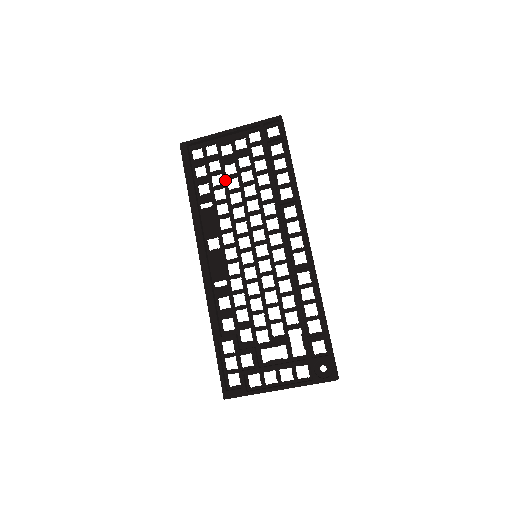
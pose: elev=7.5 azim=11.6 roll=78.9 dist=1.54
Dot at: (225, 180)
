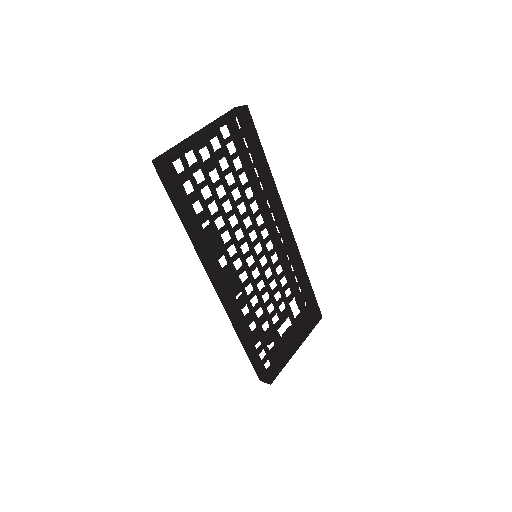
Dot at: (215, 191)
